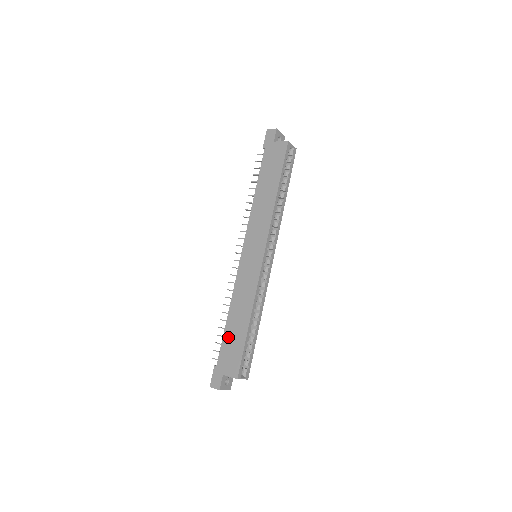
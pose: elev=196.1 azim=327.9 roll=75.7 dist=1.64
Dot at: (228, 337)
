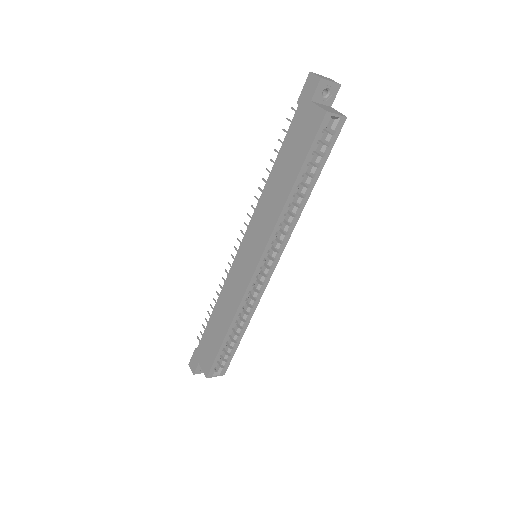
Dot at: (209, 331)
